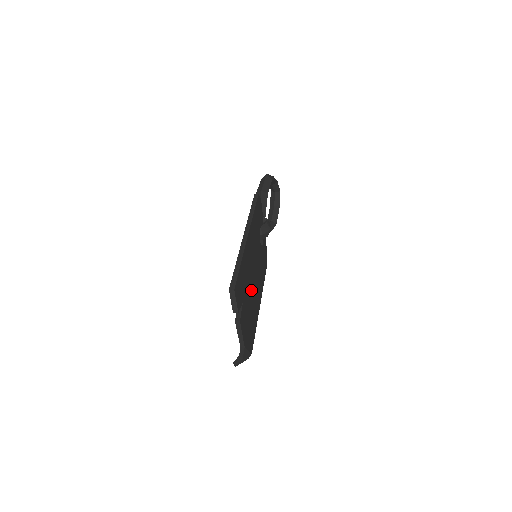
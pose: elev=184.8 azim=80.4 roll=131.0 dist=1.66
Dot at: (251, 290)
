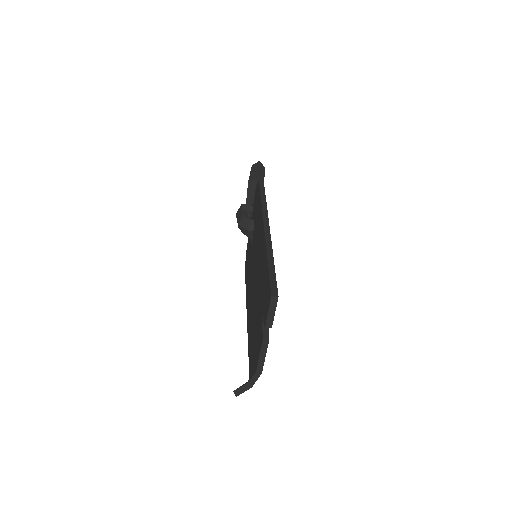
Dot at: occluded
